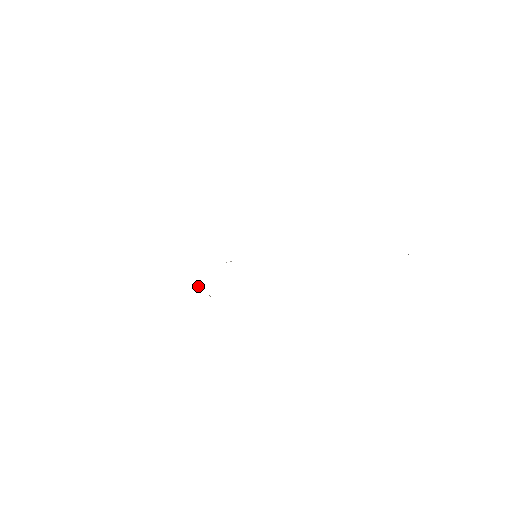
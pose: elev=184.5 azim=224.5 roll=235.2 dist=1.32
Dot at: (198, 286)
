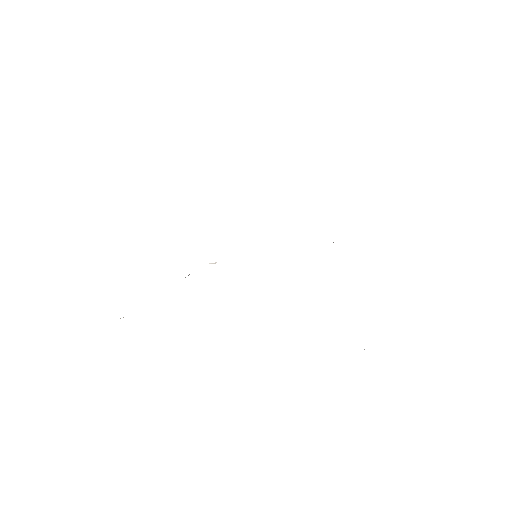
Dot at: occluded
